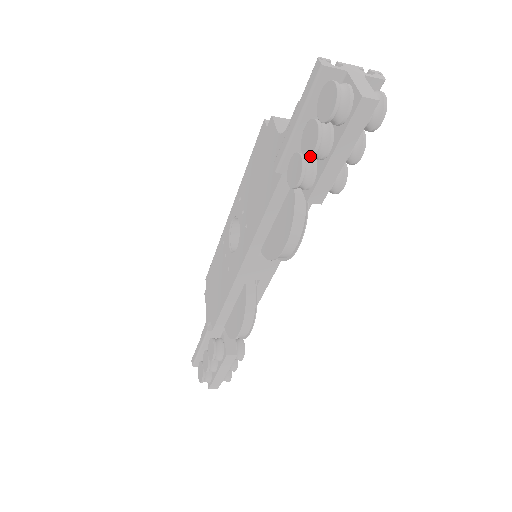
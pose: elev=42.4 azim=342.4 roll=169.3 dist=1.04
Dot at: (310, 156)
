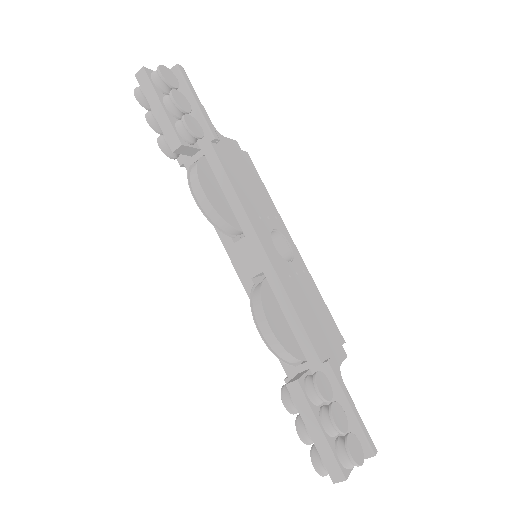
Dot at: (151, 127)
